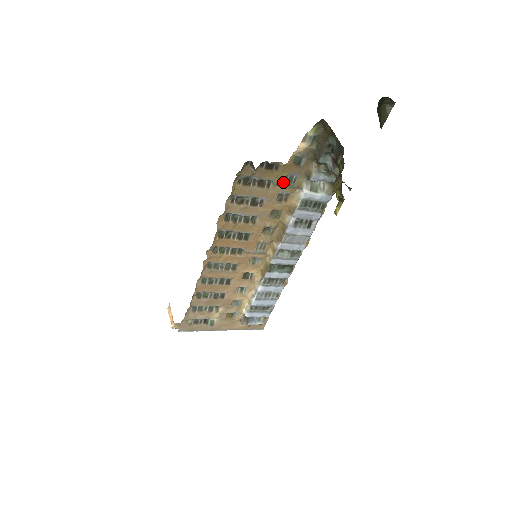
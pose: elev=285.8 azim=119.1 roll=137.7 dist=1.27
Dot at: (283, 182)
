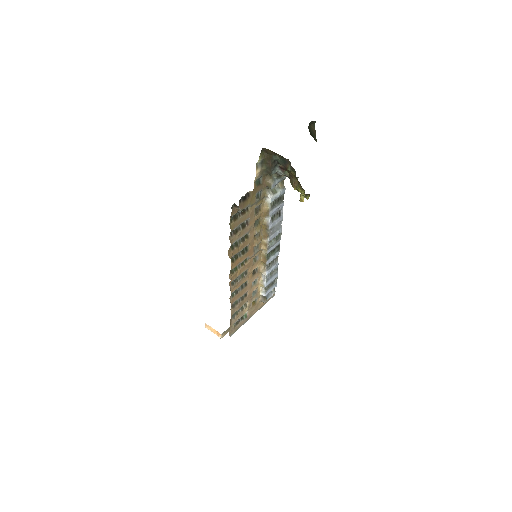
Dot at: (255, 201)
